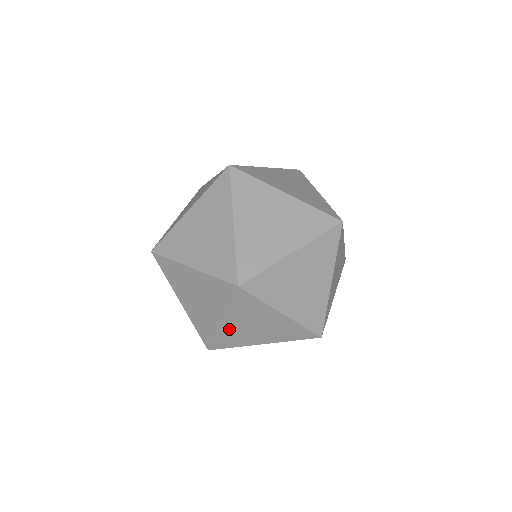
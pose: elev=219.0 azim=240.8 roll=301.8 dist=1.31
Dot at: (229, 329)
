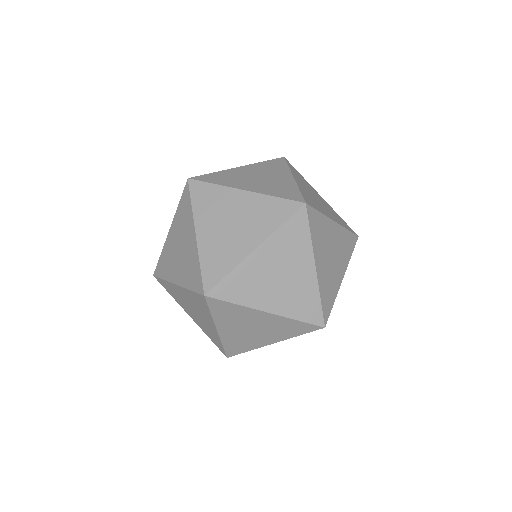
Dot at: (229, 335)
